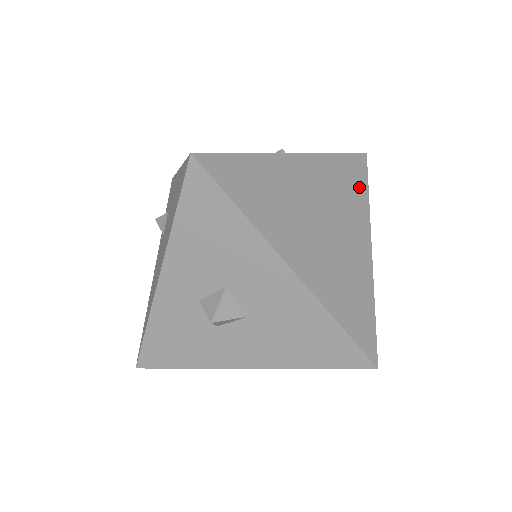
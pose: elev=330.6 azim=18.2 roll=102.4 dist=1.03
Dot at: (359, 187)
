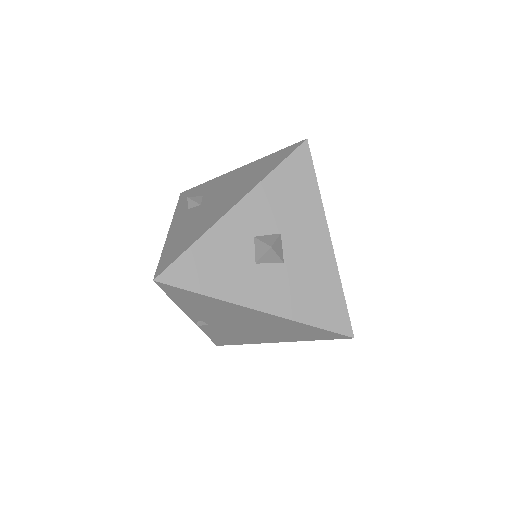
Dot at: occluded
